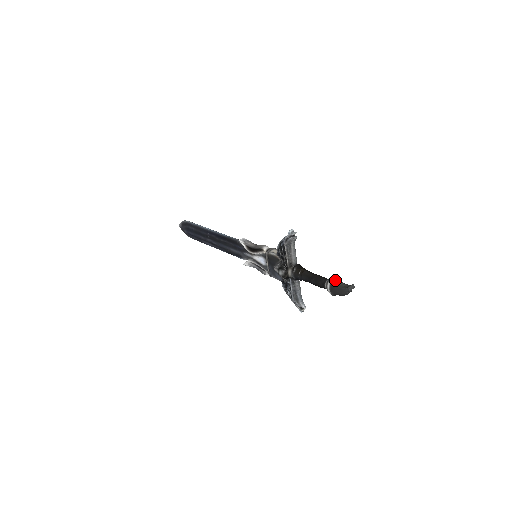
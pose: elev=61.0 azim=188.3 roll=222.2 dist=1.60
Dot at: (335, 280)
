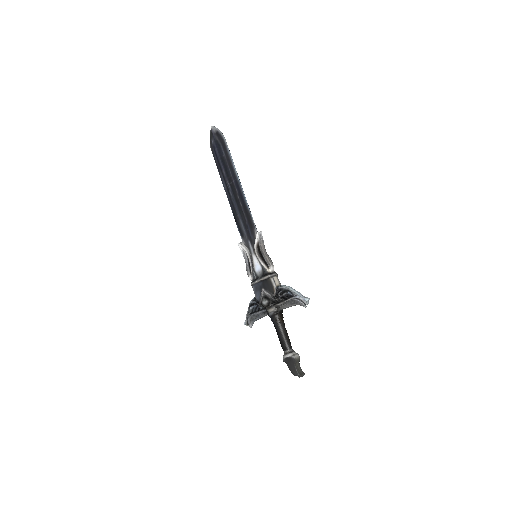
Dot at: (297, 359)
